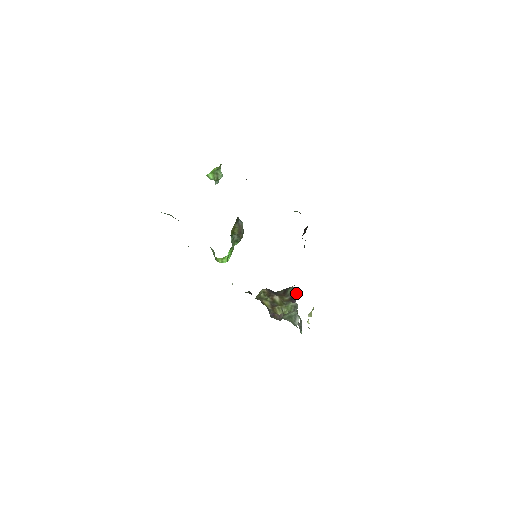
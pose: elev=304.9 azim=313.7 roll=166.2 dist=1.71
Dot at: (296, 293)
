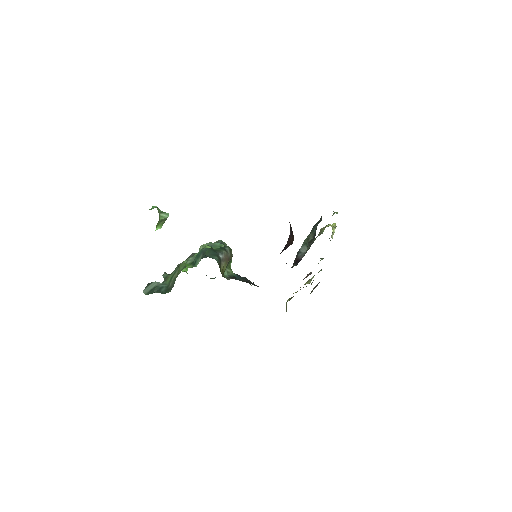
Dot at: (318, 283)
